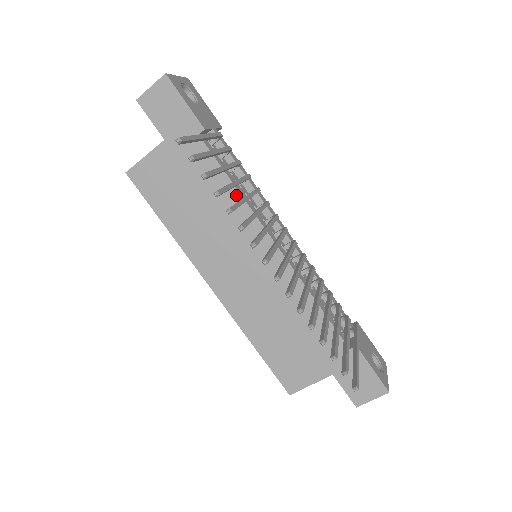
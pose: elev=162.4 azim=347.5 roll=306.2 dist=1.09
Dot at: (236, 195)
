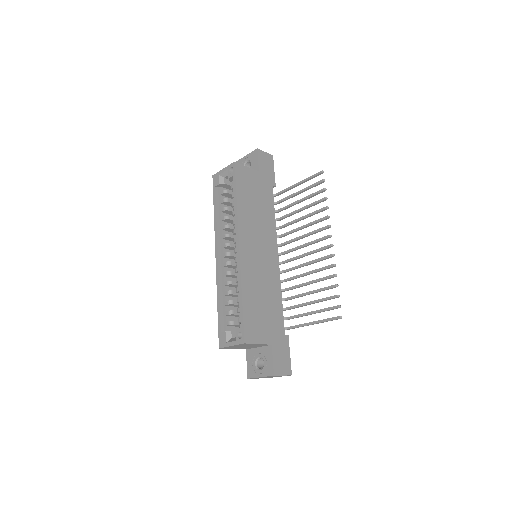
Dot at: (274, 220)
